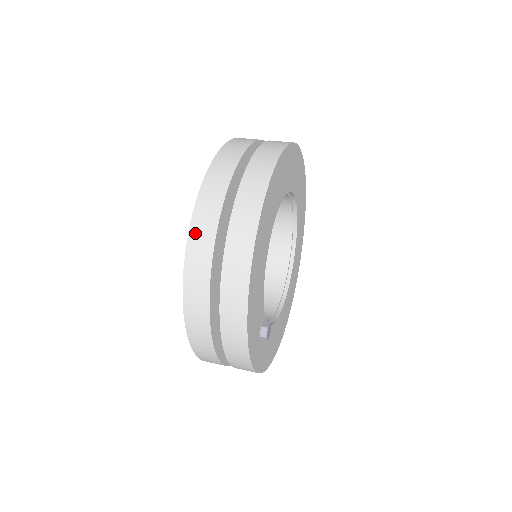
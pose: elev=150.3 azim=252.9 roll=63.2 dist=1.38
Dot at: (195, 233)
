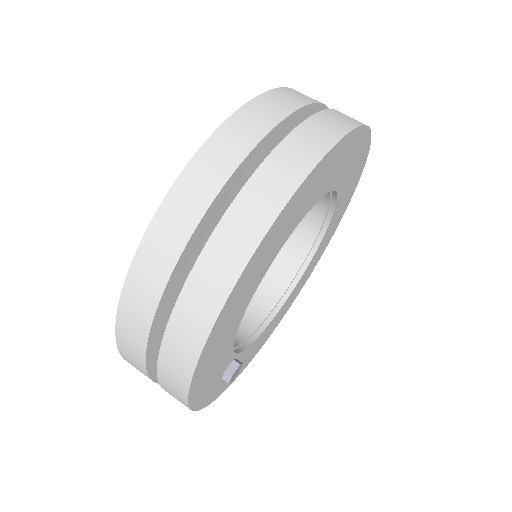
Dot at: (133, 285)
